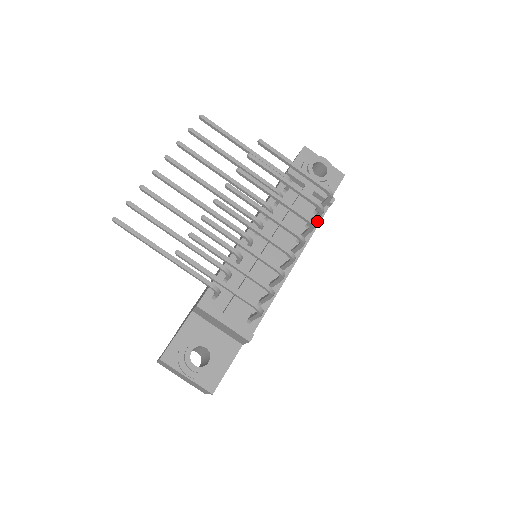
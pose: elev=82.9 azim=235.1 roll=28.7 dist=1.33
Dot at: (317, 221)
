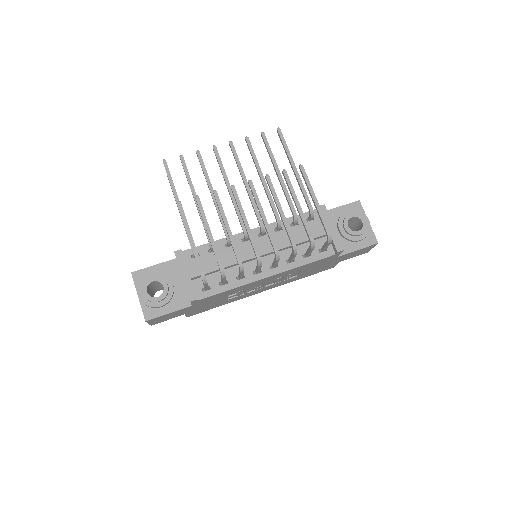
Dot at: (316, 258)
